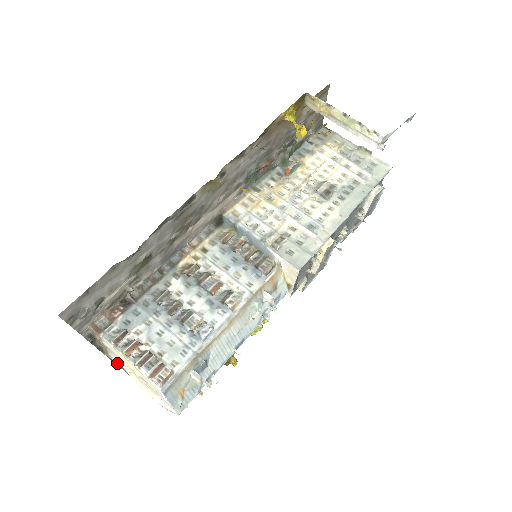
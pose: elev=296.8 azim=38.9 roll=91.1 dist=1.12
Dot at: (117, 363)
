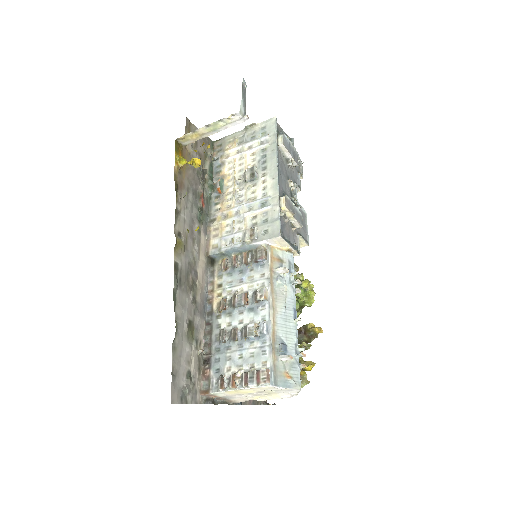
Dot at: (243, 401)
